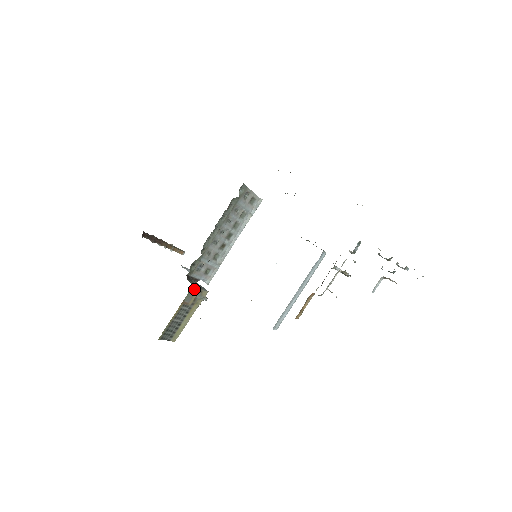
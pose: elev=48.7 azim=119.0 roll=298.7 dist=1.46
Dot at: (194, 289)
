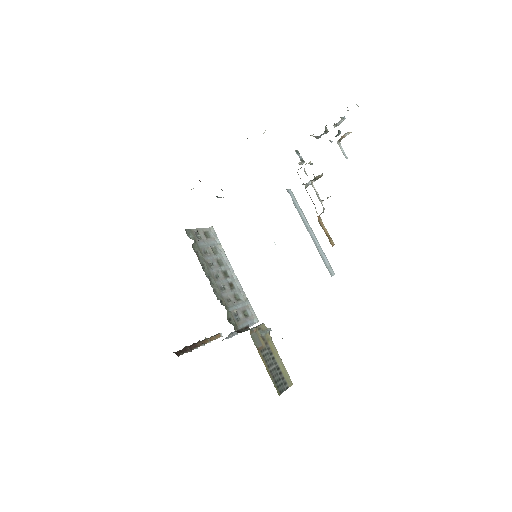
Dot at: (252, 332)
